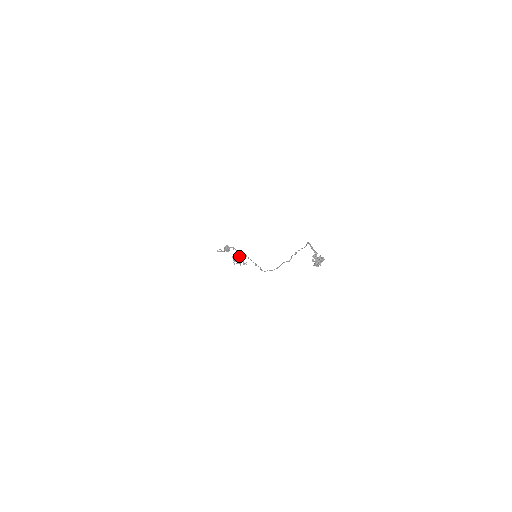
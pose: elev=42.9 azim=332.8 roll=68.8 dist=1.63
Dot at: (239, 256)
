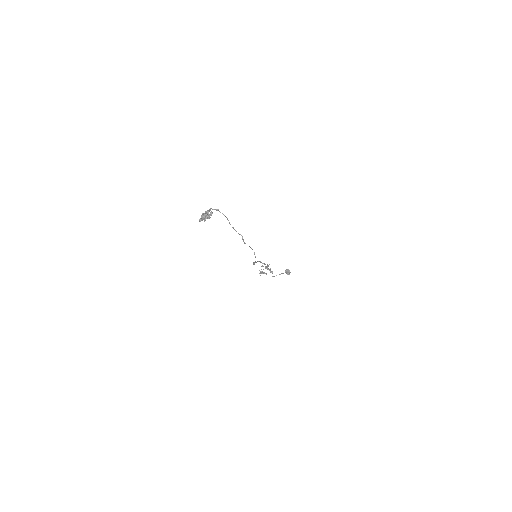
Dot at: occluded
